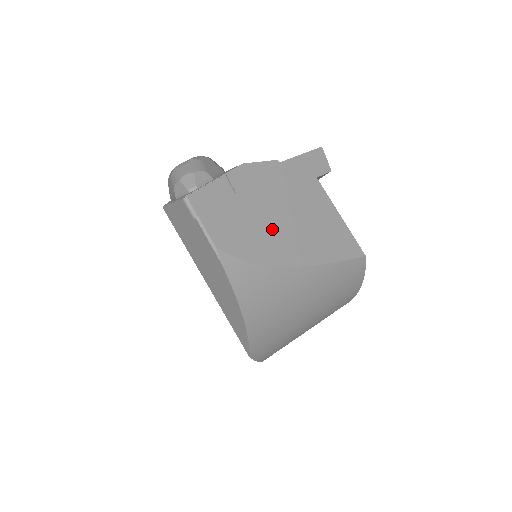
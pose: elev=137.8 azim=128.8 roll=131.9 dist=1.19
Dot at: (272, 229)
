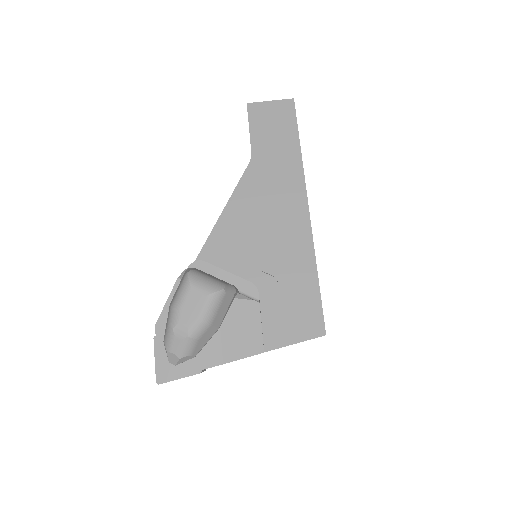
Dot at: occluded
